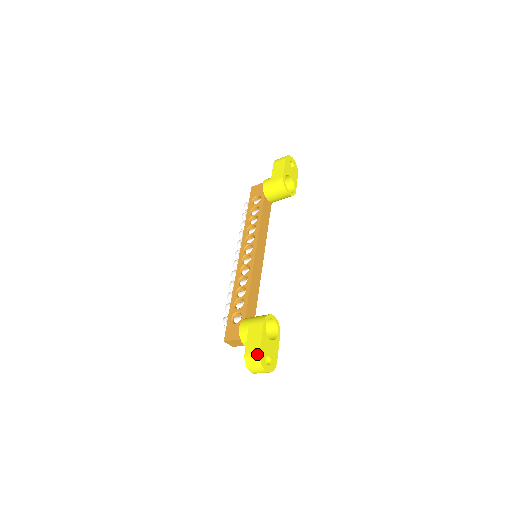
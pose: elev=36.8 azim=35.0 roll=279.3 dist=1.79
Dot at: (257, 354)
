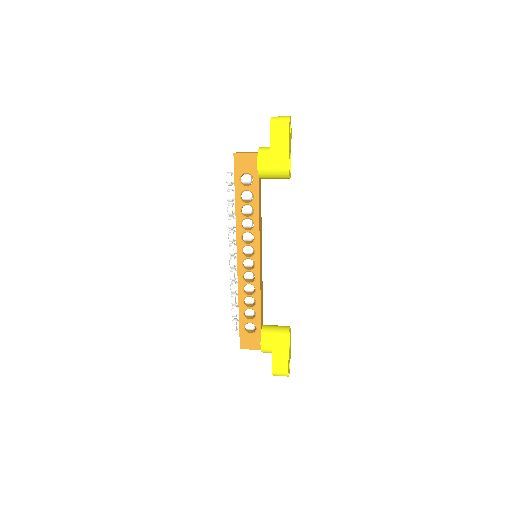
Dot at: (286, 372)
